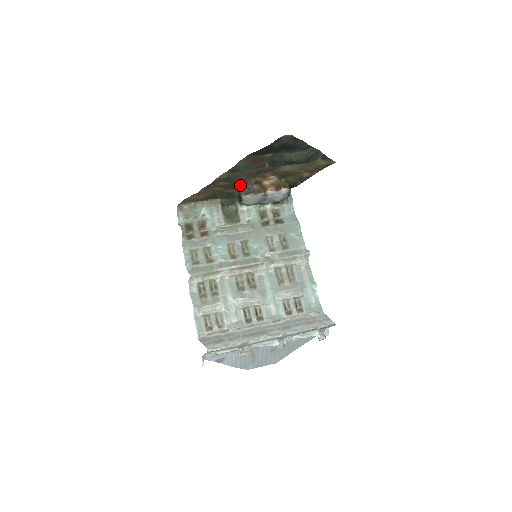
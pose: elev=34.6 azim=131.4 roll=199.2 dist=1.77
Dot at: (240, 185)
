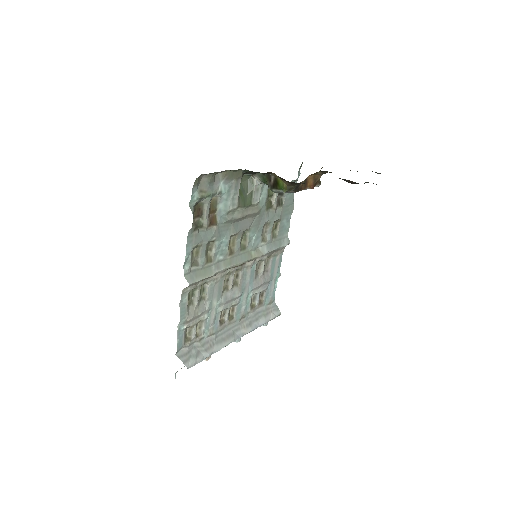
Dot at: (294, 184)
